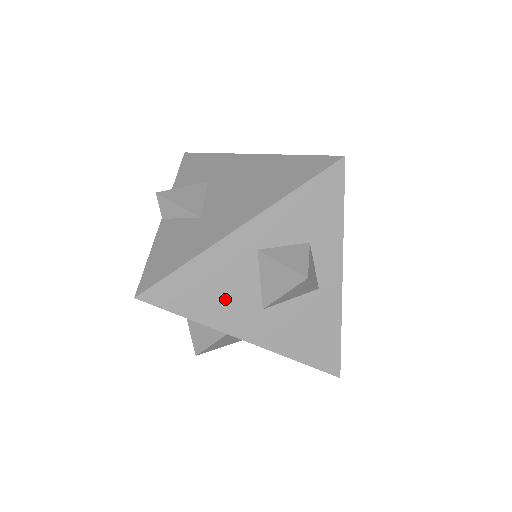
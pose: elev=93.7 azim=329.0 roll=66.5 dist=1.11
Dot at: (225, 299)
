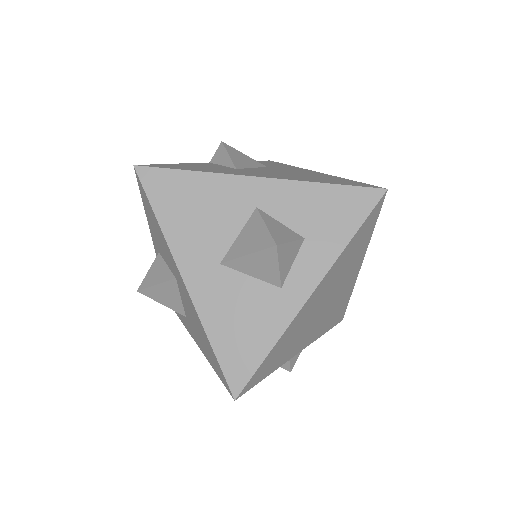
Dot at: (198, 227)
